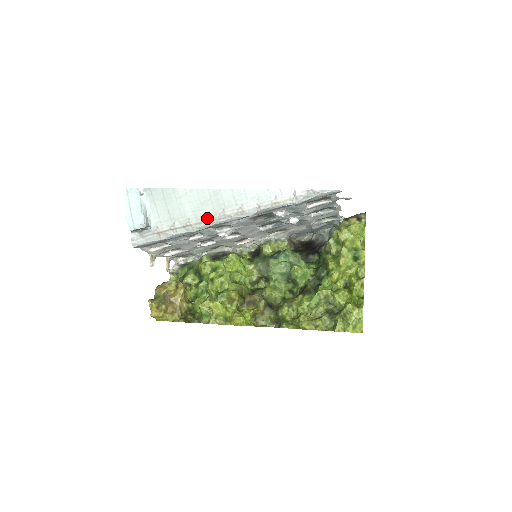
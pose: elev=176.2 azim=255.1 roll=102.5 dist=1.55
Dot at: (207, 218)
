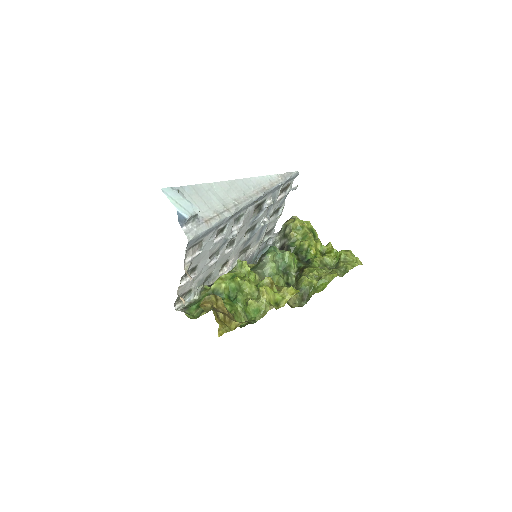
Dot at: (236, 202)
